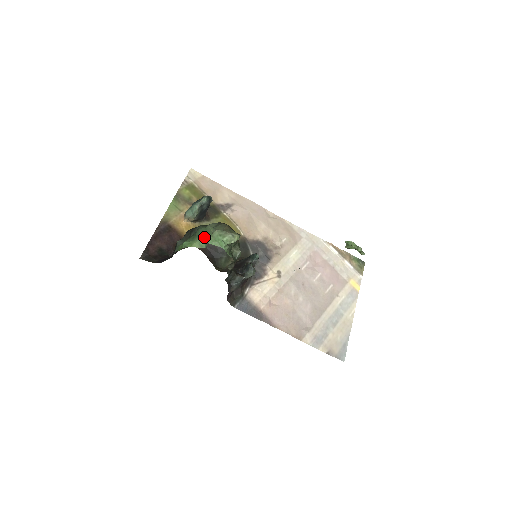
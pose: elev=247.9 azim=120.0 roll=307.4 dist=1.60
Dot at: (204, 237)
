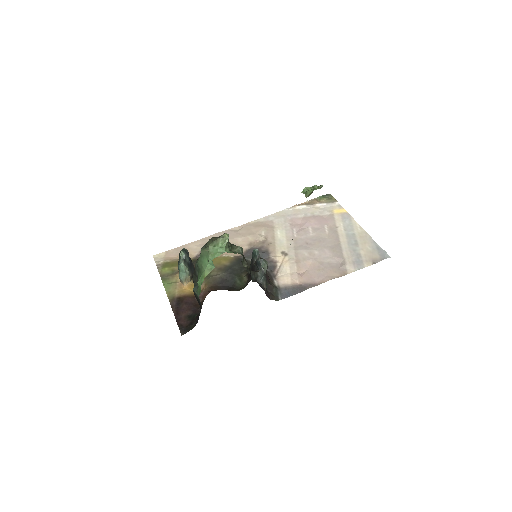
Dot at: (206, 261)
